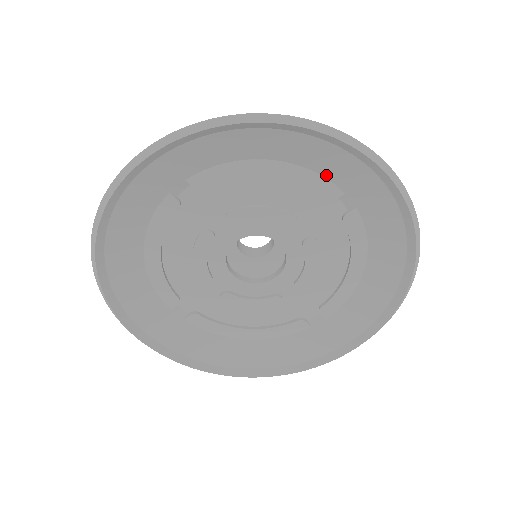
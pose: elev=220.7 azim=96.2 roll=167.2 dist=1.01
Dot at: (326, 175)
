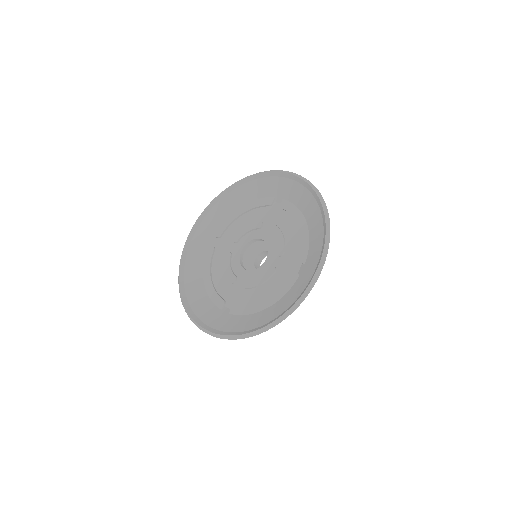
Dot at: (263, 196)
